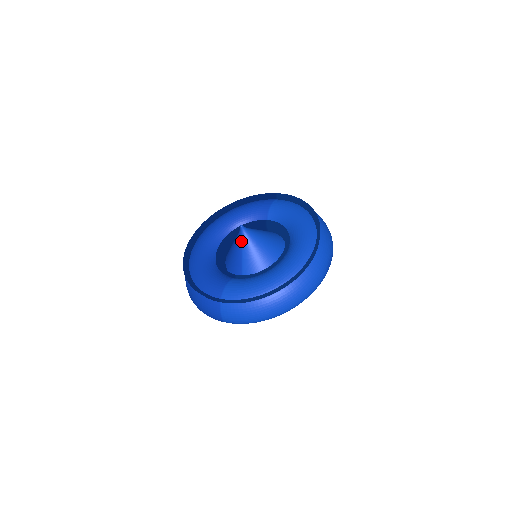
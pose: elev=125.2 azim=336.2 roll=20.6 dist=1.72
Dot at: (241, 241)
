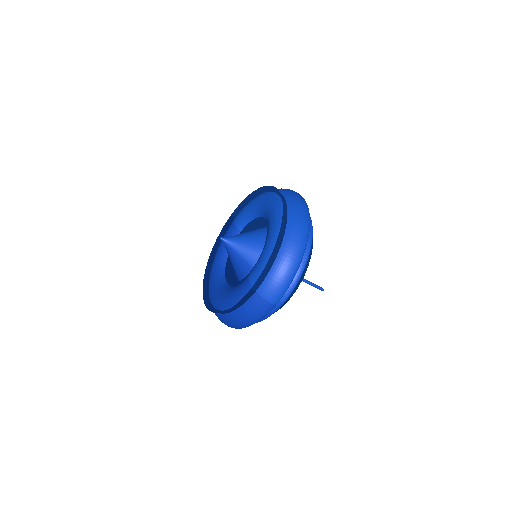
Dot at: (231, 248)
